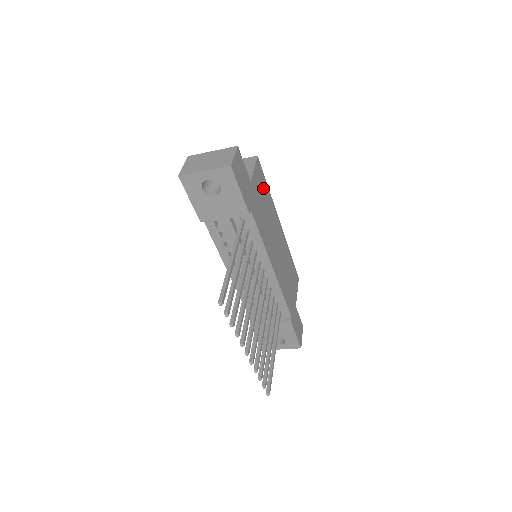
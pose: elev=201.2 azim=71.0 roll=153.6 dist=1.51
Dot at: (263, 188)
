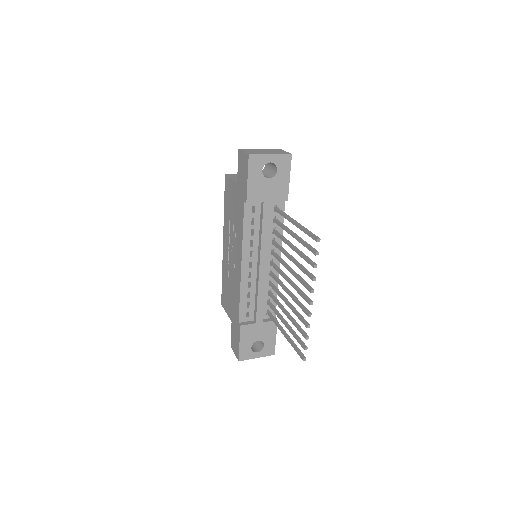
Dot at: occluded
